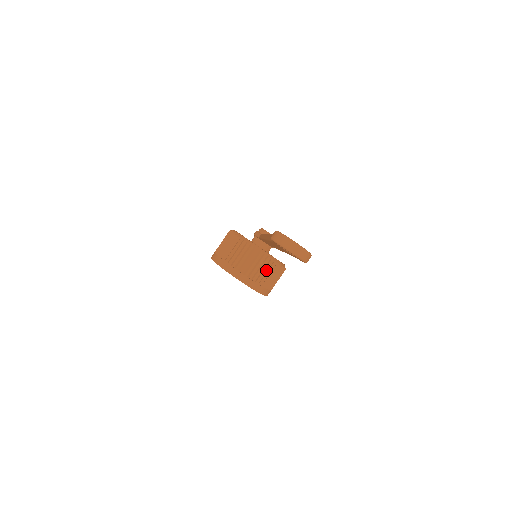
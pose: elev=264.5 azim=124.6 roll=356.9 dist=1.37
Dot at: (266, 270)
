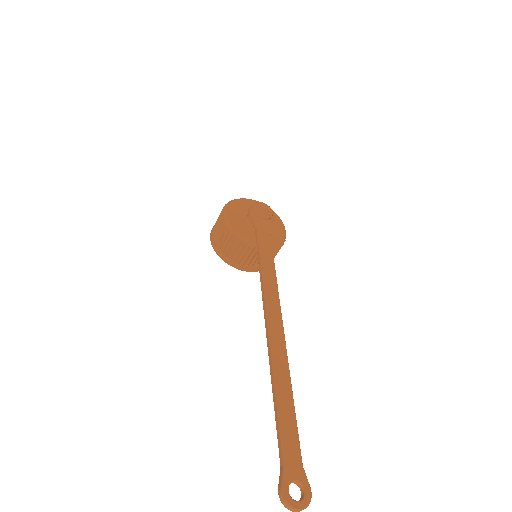
Dot at: occluded
